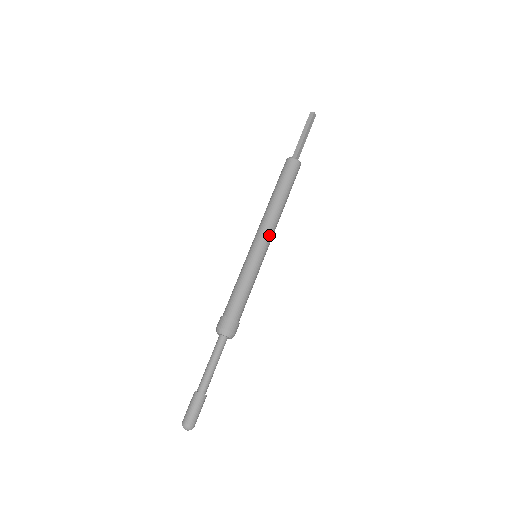
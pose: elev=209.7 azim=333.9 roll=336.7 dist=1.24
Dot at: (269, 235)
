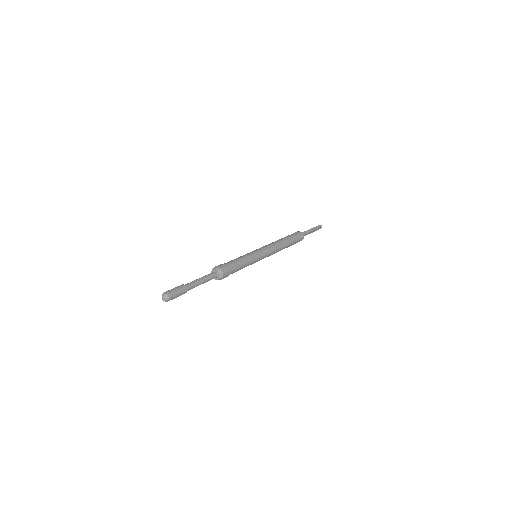
Dot at: (270, 253)
